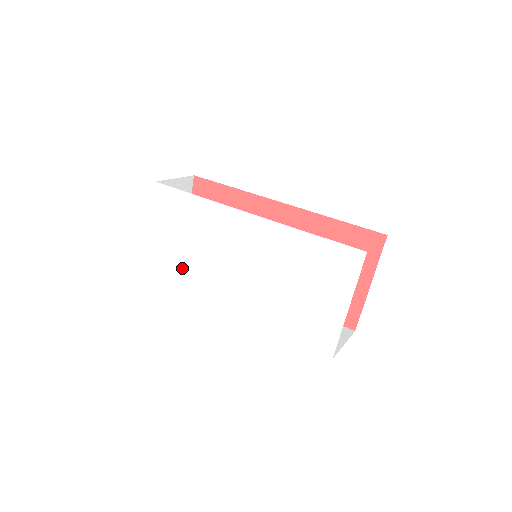
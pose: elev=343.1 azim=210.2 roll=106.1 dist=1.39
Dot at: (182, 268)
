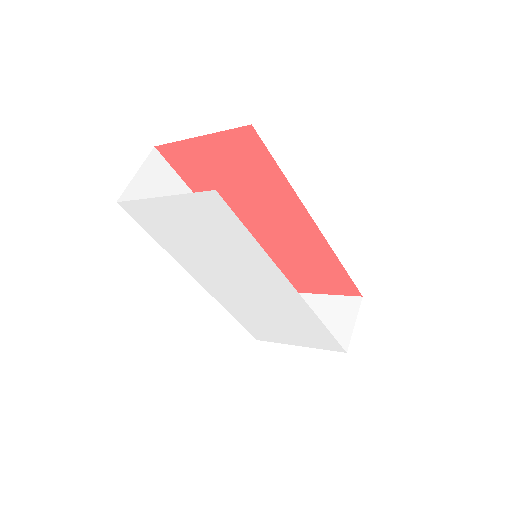
Dot at: (174, 239)
